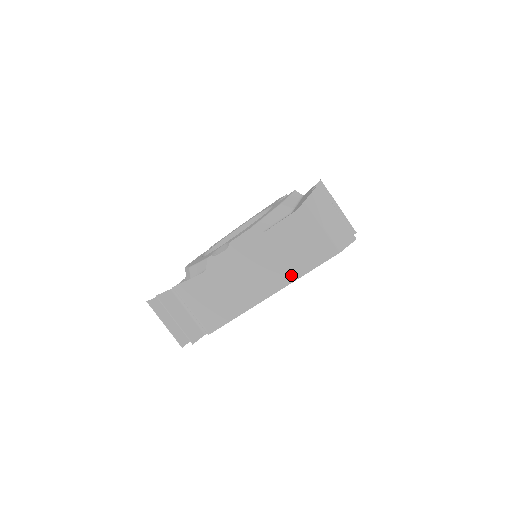
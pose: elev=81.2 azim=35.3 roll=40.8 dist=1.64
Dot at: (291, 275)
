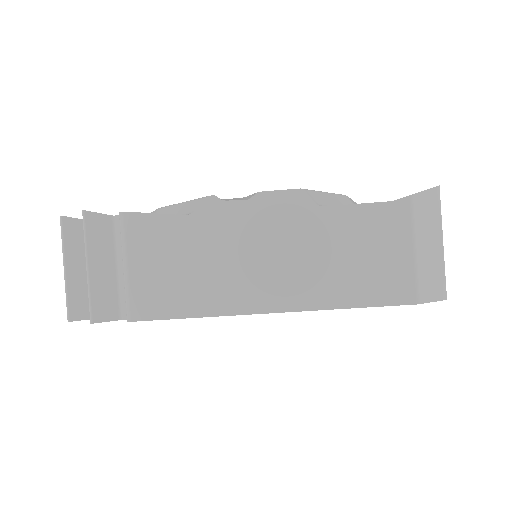
Dot at: (323, 297)
